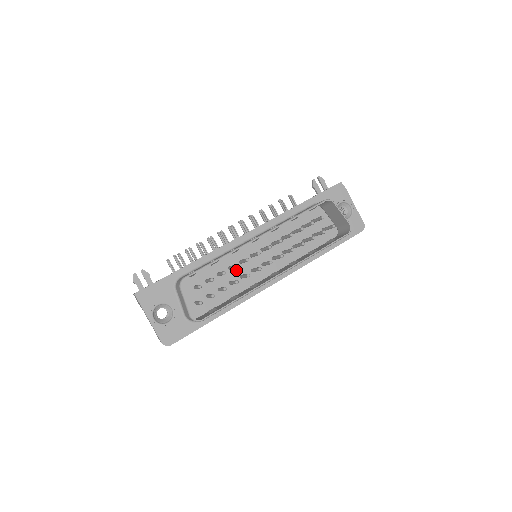
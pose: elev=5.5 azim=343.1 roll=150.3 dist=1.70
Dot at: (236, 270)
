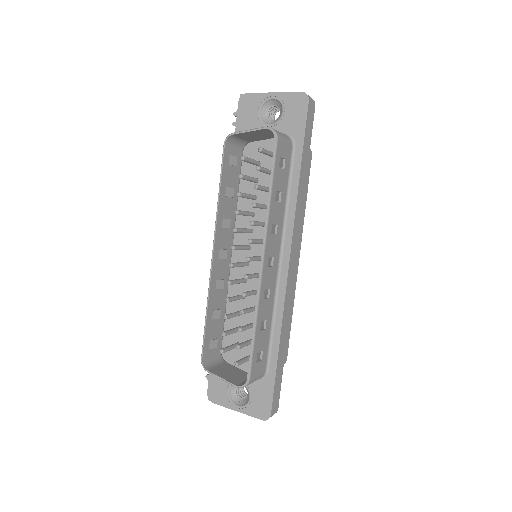
Dot at: occluded
